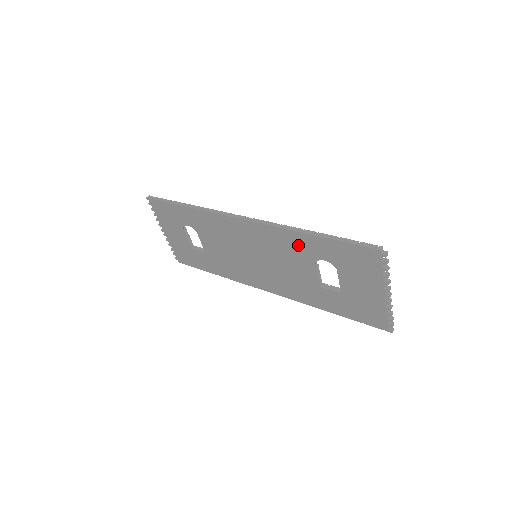
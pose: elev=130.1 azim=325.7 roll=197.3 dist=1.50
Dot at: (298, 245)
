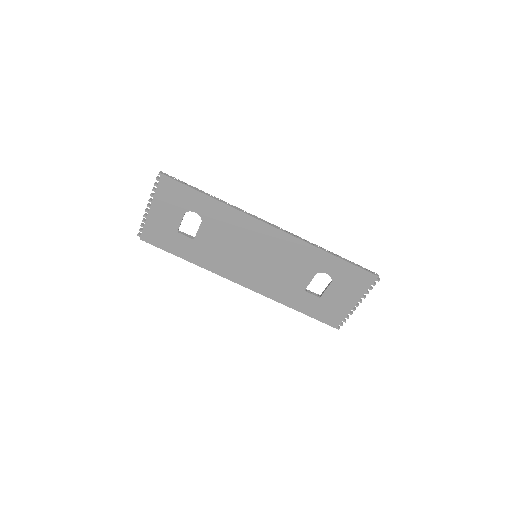
Dot at: (312, 258)
